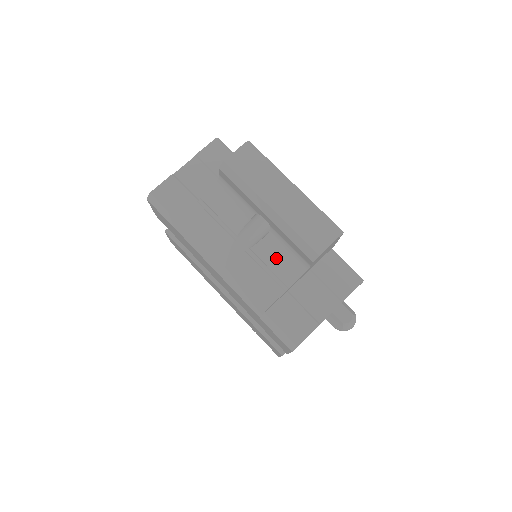
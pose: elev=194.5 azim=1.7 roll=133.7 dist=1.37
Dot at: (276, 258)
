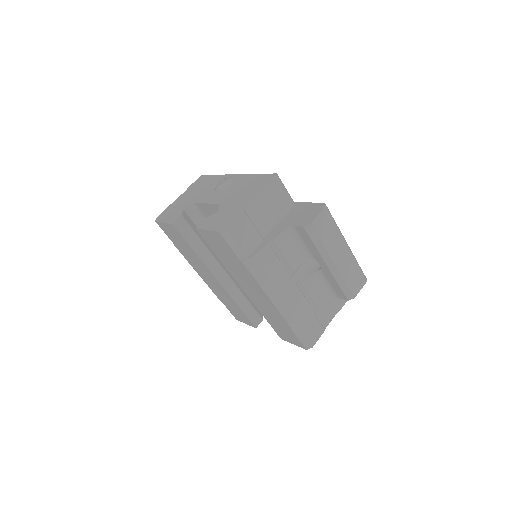
Dot at: (316, 290)
